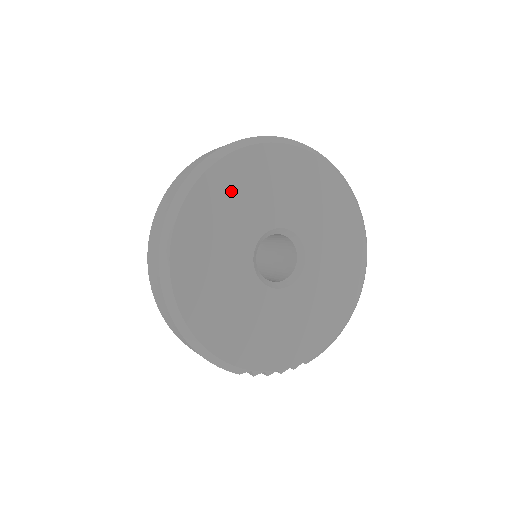
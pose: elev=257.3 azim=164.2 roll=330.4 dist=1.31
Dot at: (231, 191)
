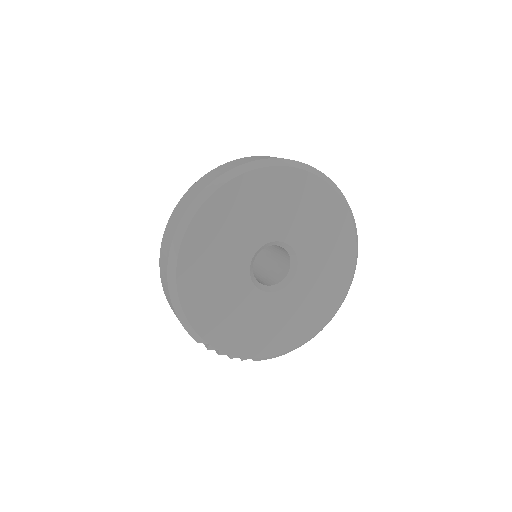
Dot at: (262, 196)
